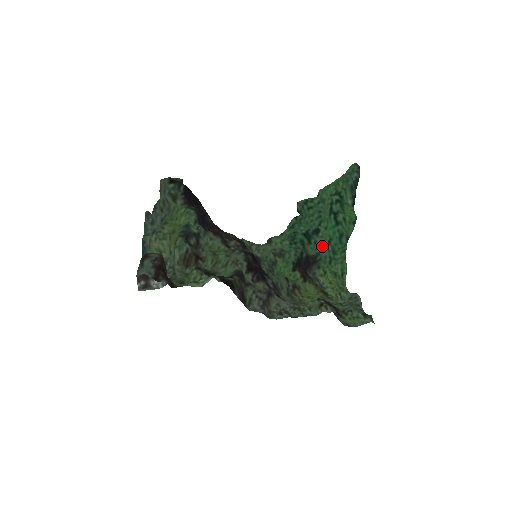
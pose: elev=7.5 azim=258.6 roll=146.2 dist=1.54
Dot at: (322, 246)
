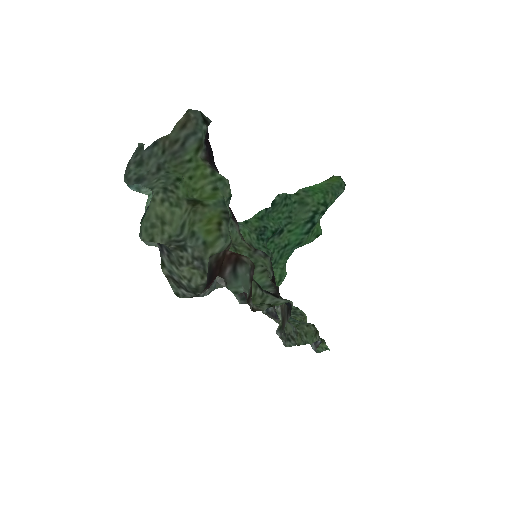
Dot at: (276, 248)
